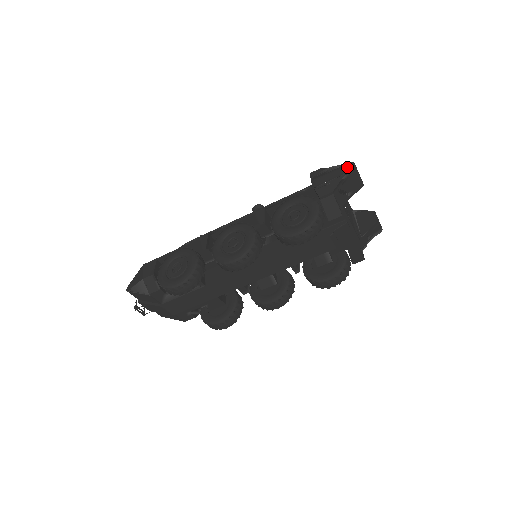
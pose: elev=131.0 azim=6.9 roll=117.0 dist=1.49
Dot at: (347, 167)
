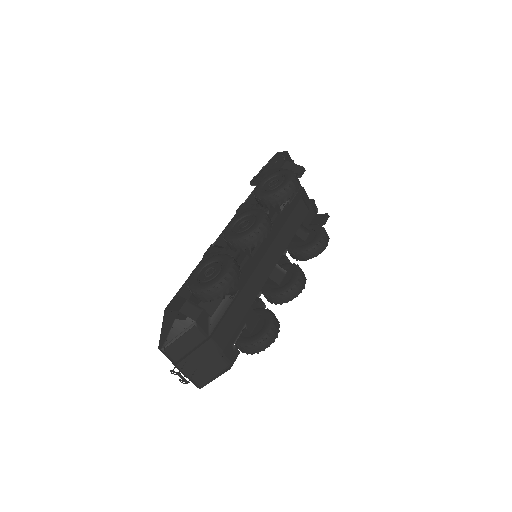
Dot at: (276, 156)
